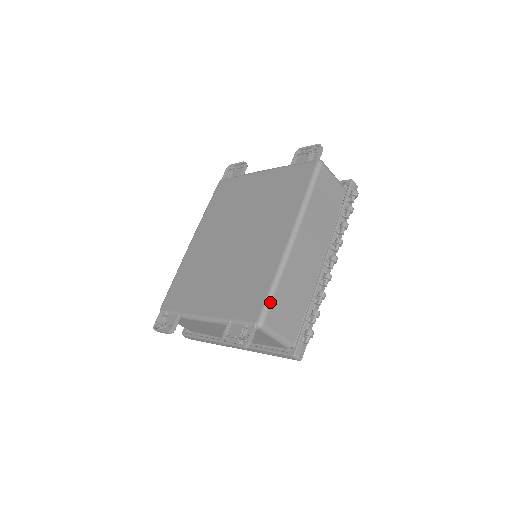
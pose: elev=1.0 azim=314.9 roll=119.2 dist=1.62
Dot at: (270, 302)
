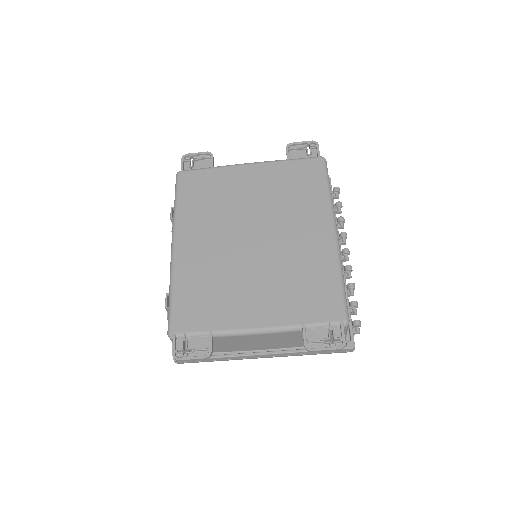
Dot at: (346, 299)
